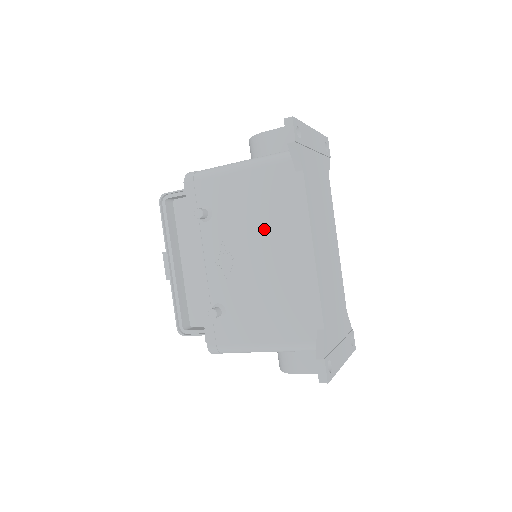
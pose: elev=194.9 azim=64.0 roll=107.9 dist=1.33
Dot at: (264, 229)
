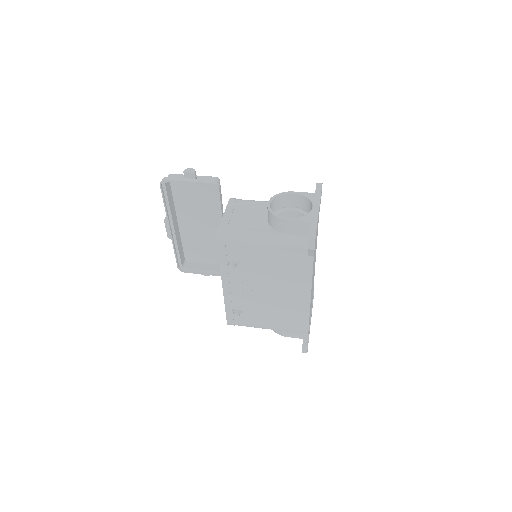
Dot at: (278, 279)
